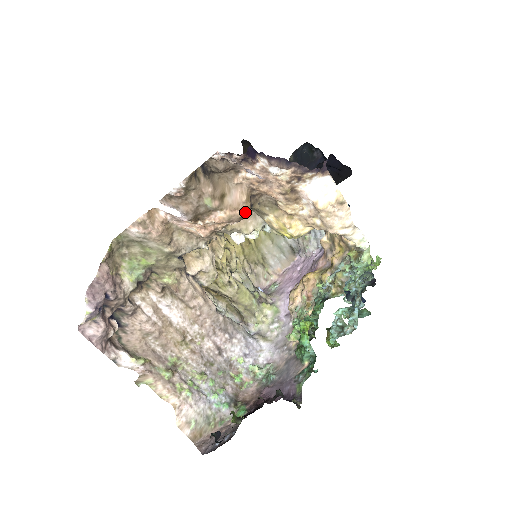
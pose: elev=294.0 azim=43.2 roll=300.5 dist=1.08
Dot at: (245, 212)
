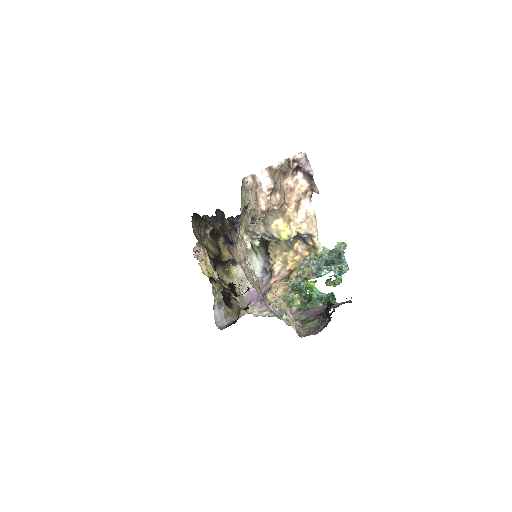
Dot at: (283, 203)
